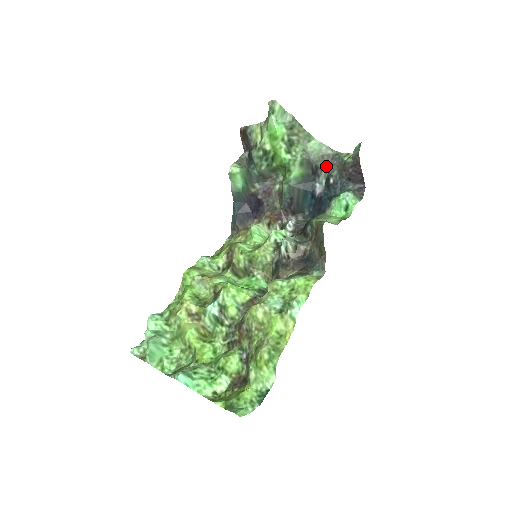
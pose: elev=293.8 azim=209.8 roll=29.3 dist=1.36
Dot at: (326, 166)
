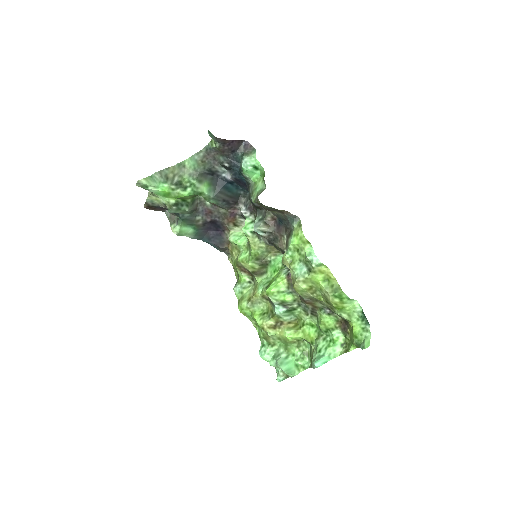
Dot at: (212, 162)
